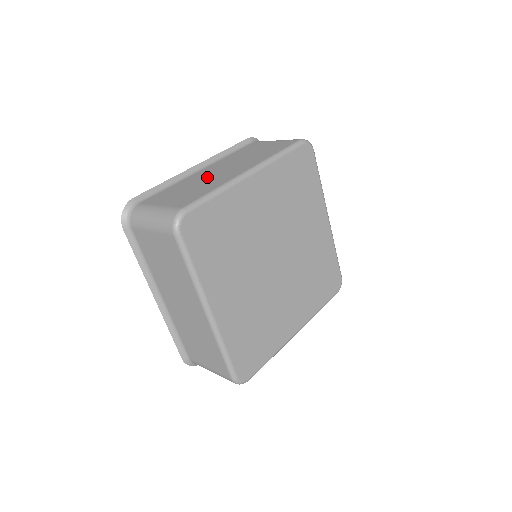
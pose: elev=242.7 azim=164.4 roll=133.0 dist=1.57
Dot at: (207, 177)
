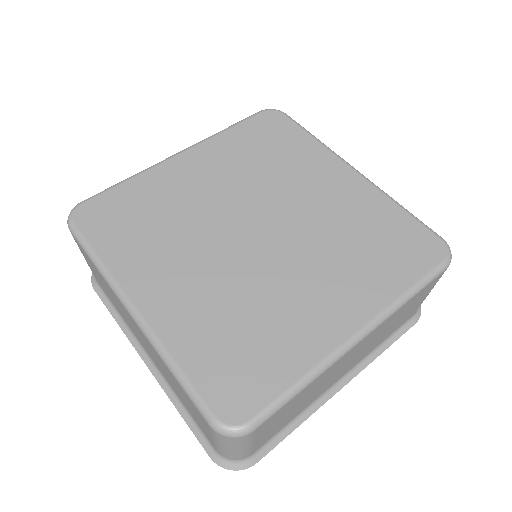
Dot at: occluded
